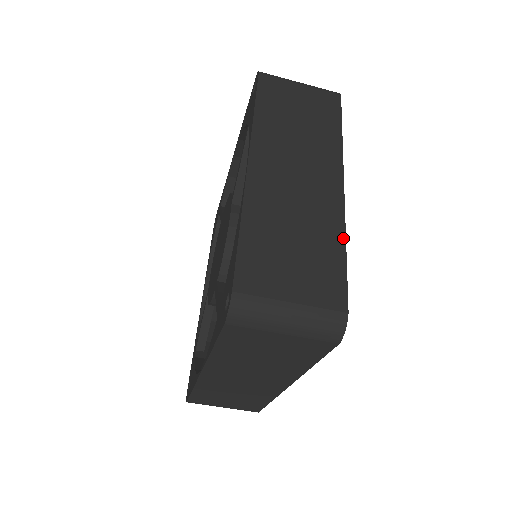
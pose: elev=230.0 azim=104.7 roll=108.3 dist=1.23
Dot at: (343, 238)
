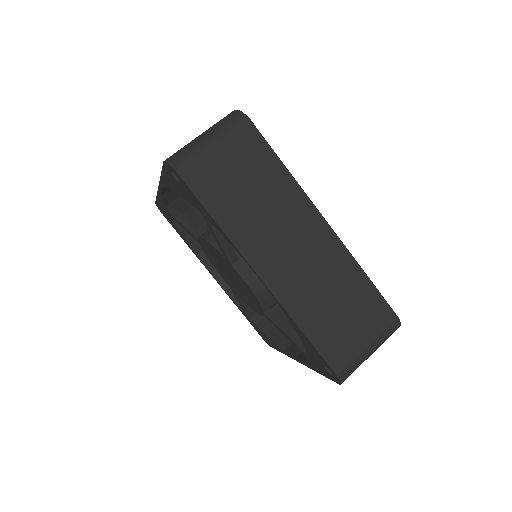
Dot at: occluded
